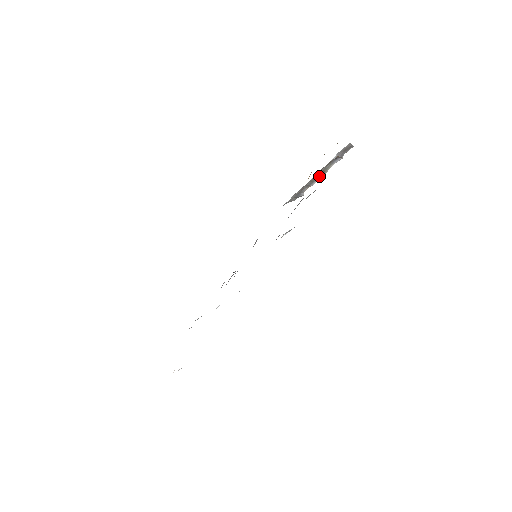
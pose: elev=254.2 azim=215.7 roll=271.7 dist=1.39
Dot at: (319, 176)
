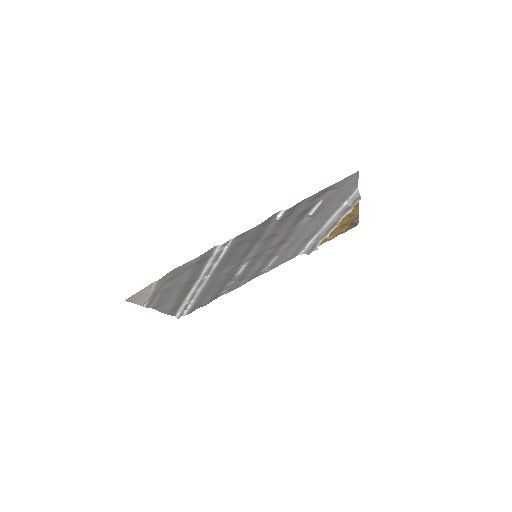
Dot at: (333, 228)
